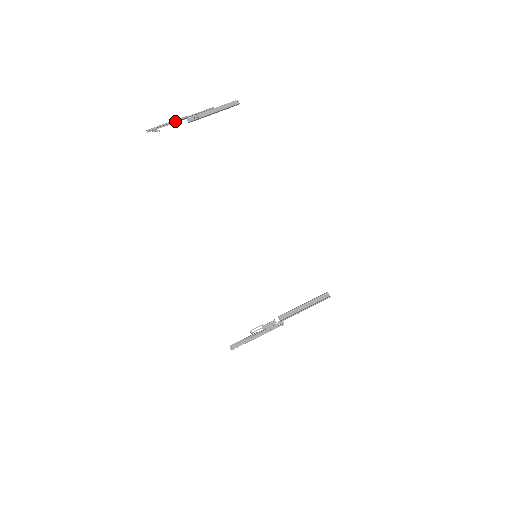
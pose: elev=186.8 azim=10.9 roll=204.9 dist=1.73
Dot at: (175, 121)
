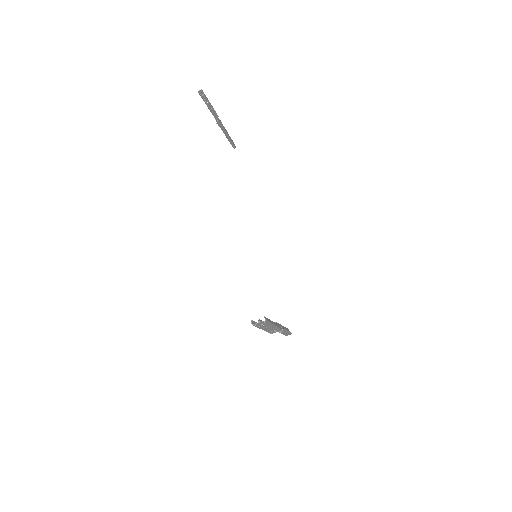
Dot at: (213, 109)
